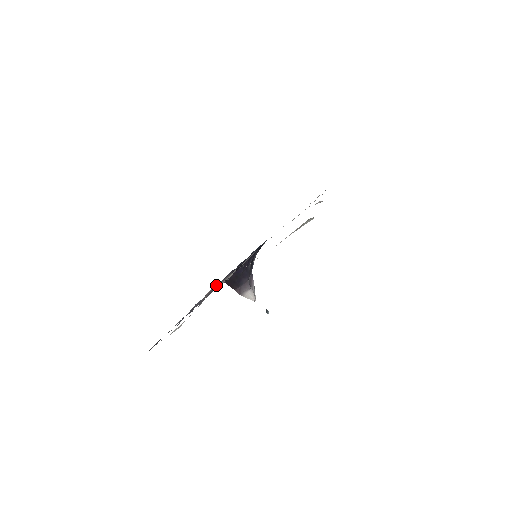
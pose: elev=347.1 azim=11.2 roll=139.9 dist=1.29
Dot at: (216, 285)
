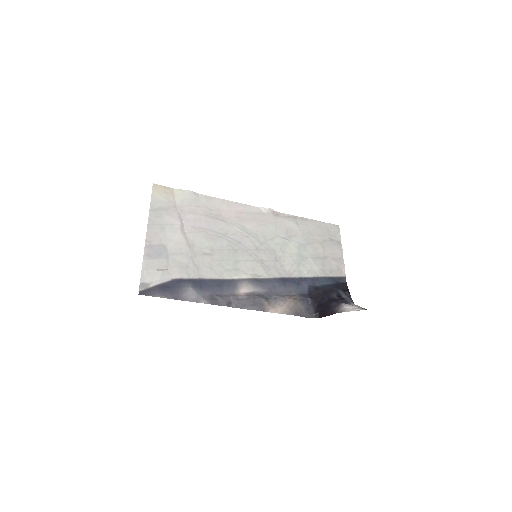
Dot at: (260, 295)
